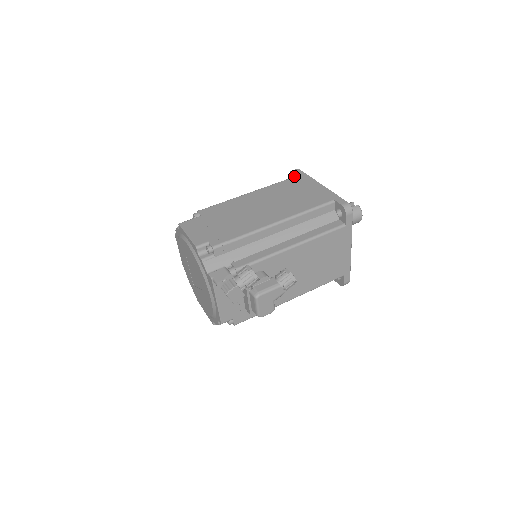
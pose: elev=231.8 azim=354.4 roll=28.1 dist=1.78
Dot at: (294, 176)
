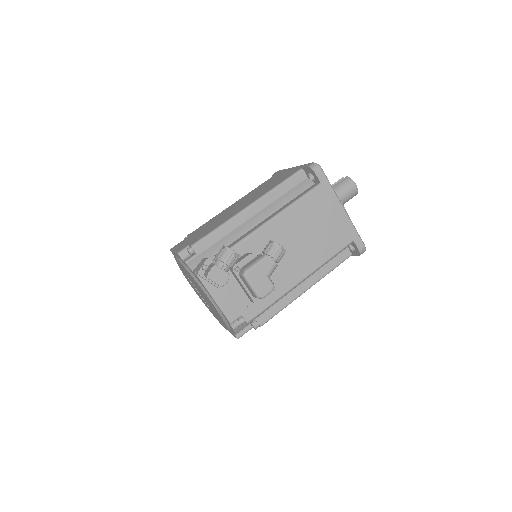
Dot at: occluded
